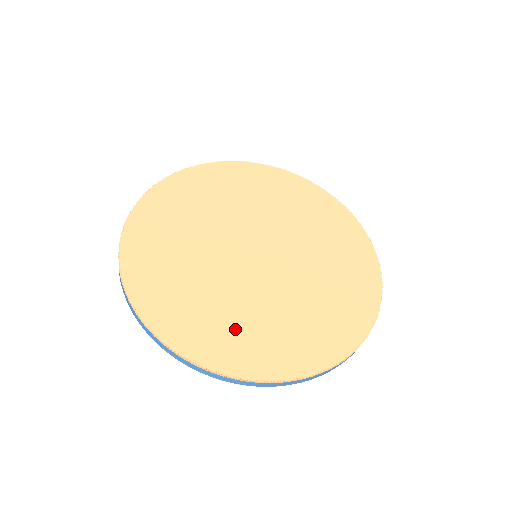
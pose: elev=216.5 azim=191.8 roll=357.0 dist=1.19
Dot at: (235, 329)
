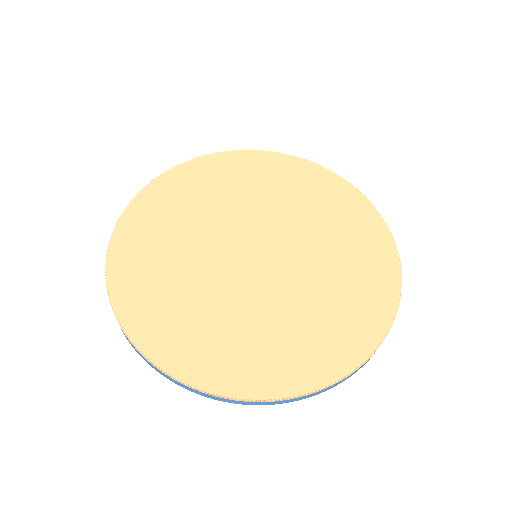
Dot at: (202, 331)
